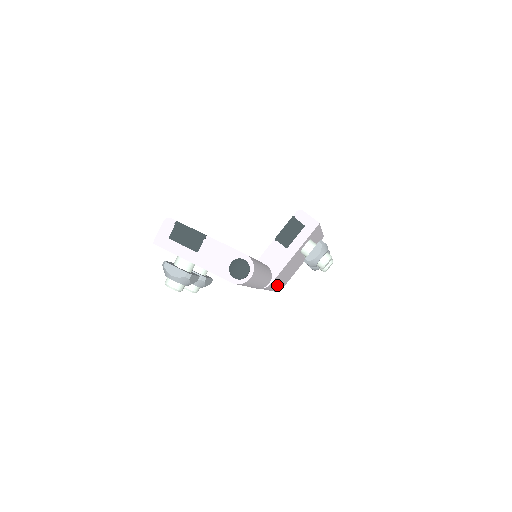
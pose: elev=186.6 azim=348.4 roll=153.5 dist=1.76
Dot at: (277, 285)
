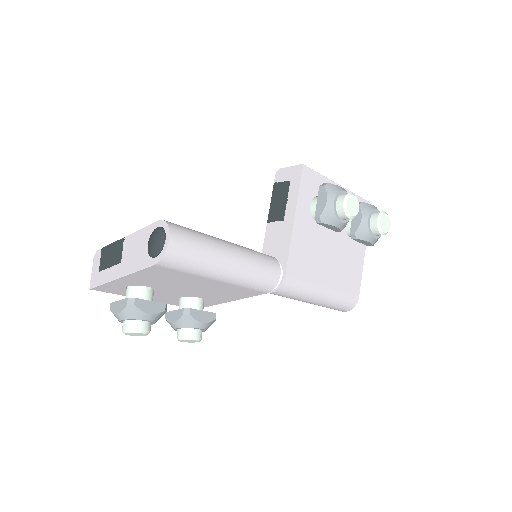
Dot at: (322, 285)
